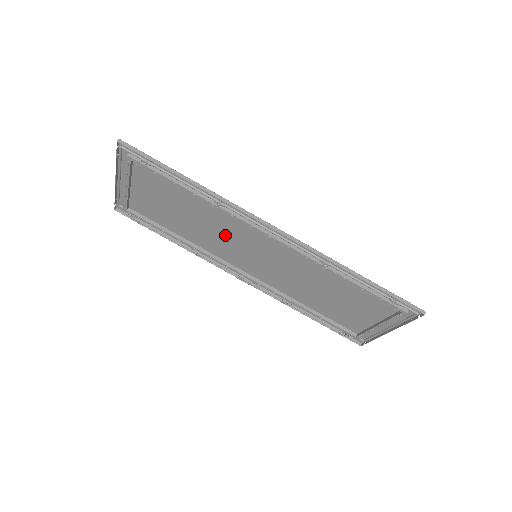
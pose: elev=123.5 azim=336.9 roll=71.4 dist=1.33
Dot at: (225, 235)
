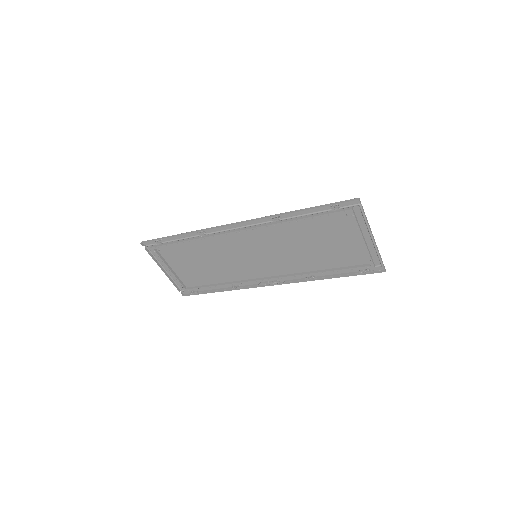
Dot at: (231, 257)
